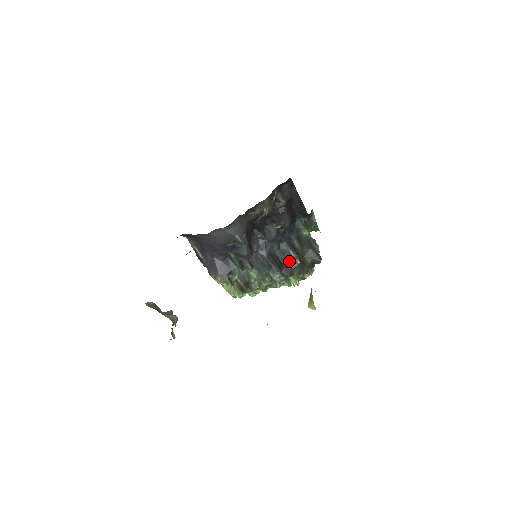
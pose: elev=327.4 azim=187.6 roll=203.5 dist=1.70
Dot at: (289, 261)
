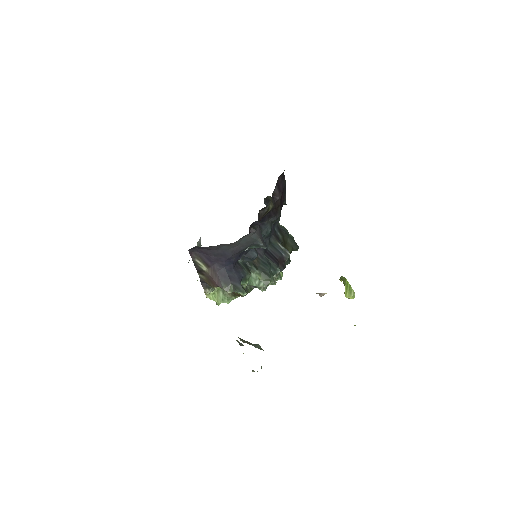
Dot at: (281, 254)
